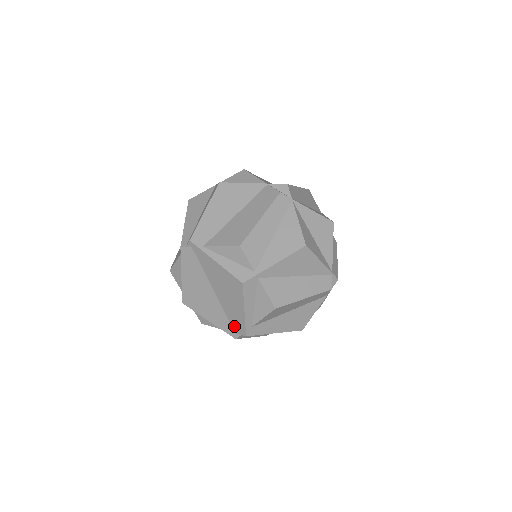
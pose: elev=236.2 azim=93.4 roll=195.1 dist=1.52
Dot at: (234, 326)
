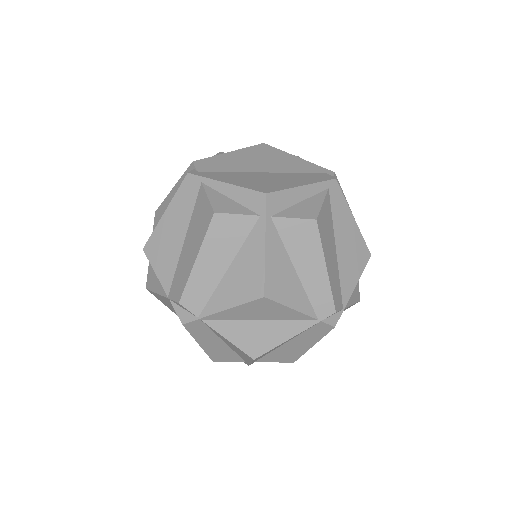
Dot at: occluded
